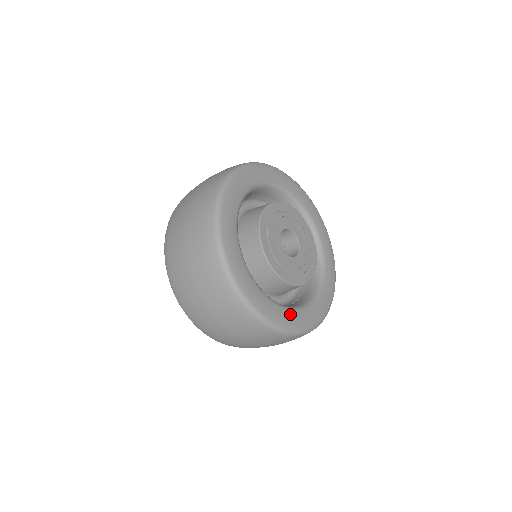
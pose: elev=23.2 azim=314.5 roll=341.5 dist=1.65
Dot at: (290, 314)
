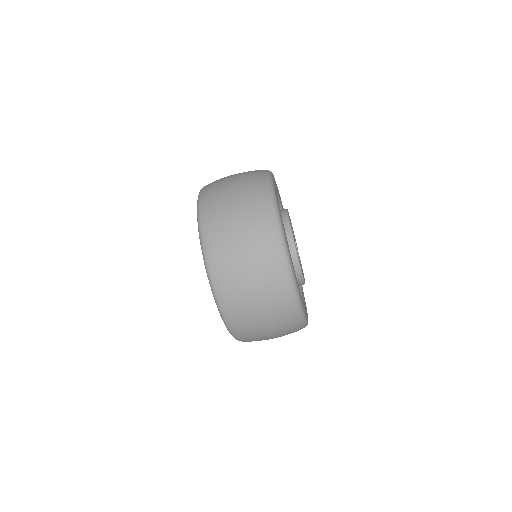
Dot at: occluded
